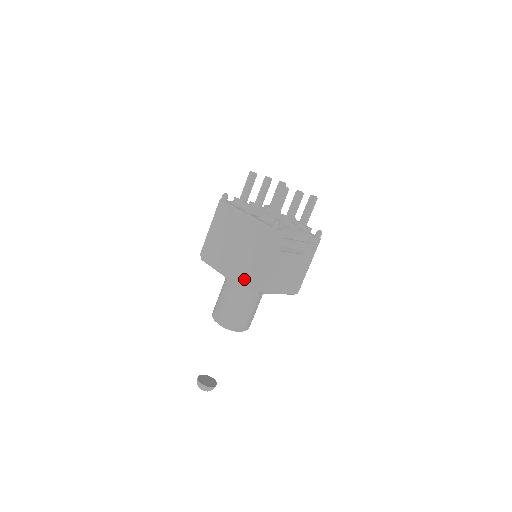
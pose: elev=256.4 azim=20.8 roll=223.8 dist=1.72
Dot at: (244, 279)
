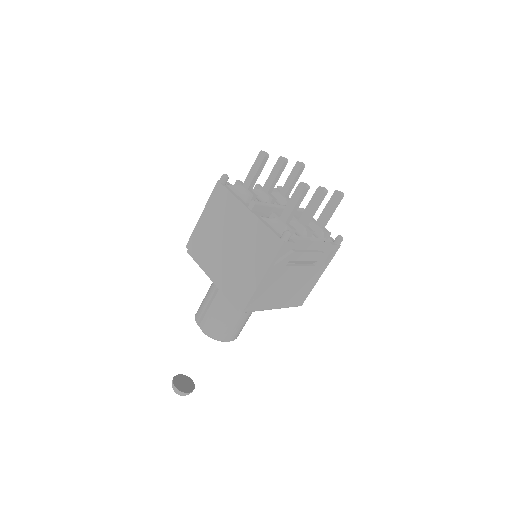
Dot at: (237, 294)
